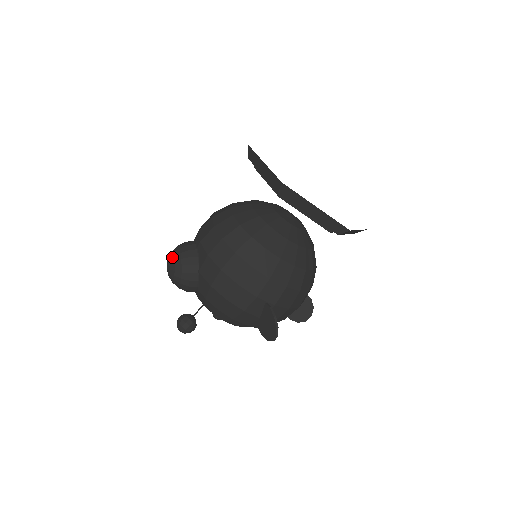
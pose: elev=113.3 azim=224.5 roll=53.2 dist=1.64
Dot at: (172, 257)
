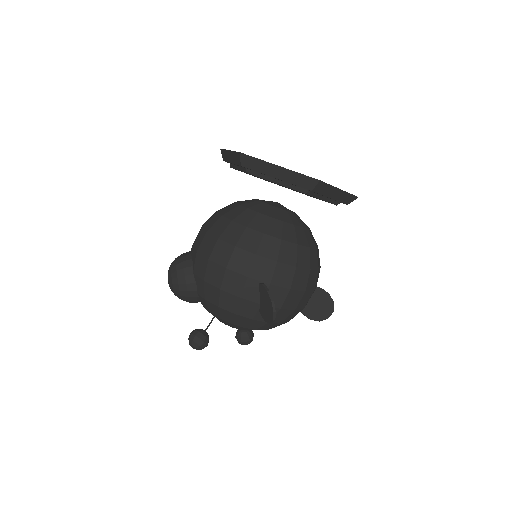
Dot at: (169, 268)
